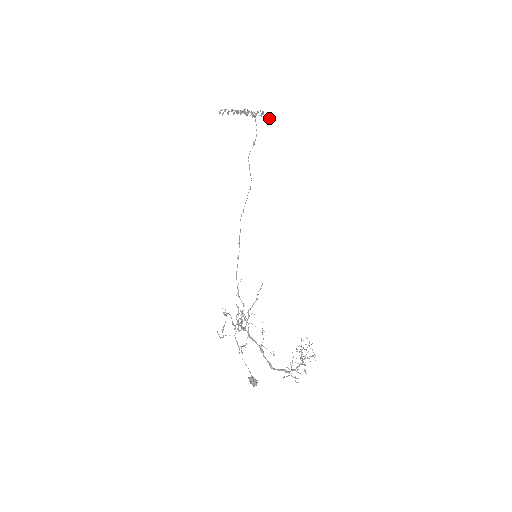
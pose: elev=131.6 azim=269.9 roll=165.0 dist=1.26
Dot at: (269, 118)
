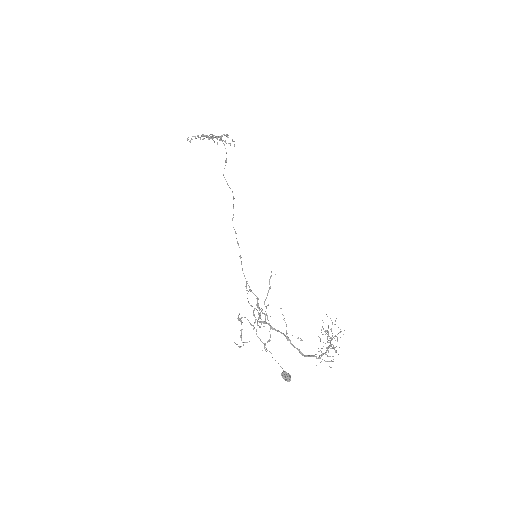
Dot at: occluded
